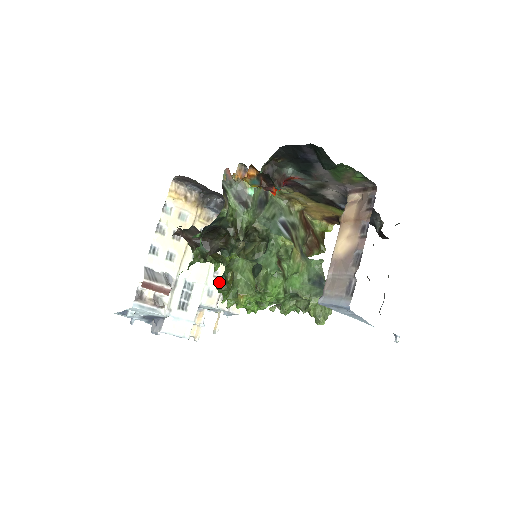
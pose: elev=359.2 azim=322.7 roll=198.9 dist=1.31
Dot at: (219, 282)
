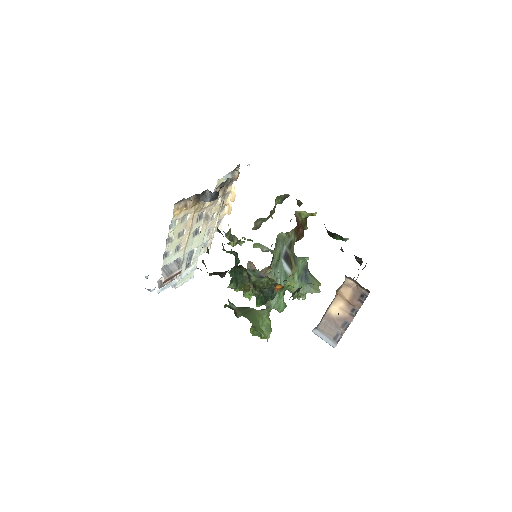
Dot at: (211, 234)
